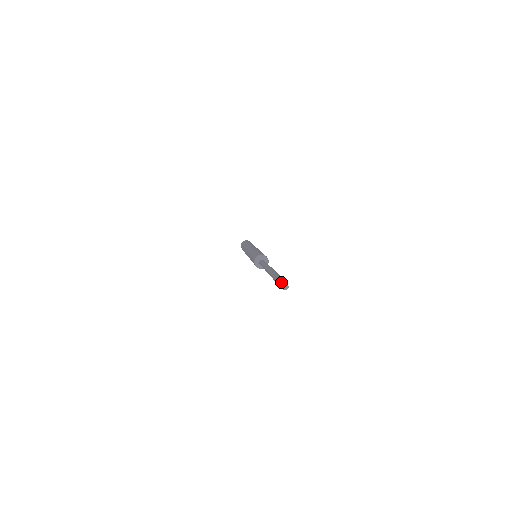
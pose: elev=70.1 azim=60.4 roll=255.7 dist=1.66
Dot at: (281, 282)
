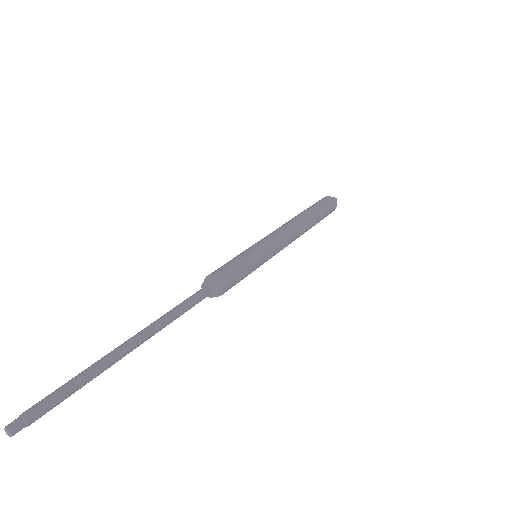
Dot at: (21, 415)
